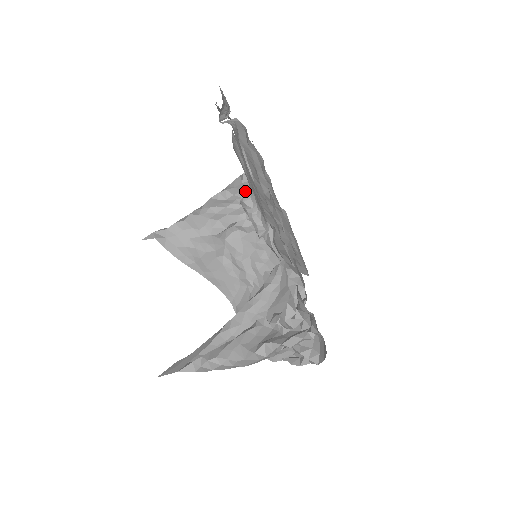
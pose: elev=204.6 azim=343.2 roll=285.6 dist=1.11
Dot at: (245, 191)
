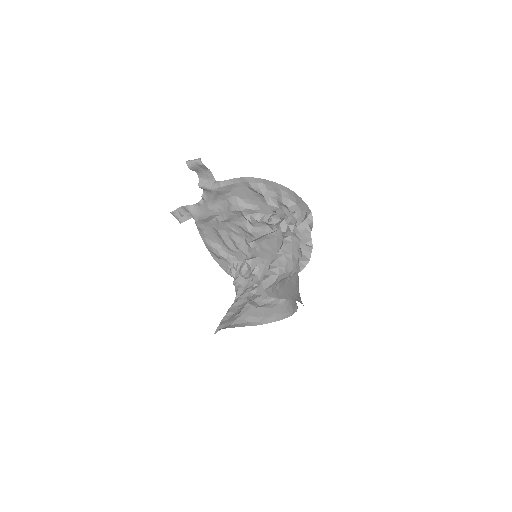
Dot at: occluded
